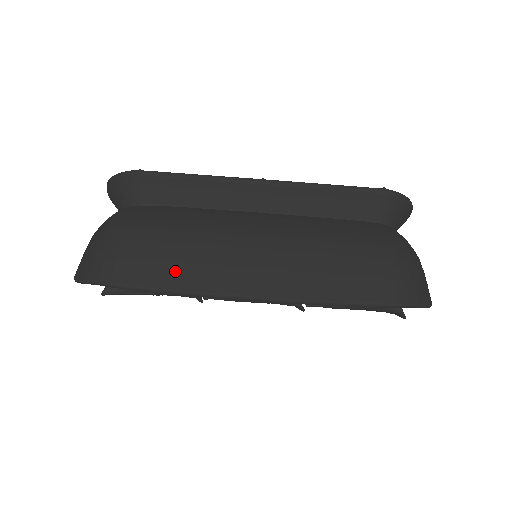
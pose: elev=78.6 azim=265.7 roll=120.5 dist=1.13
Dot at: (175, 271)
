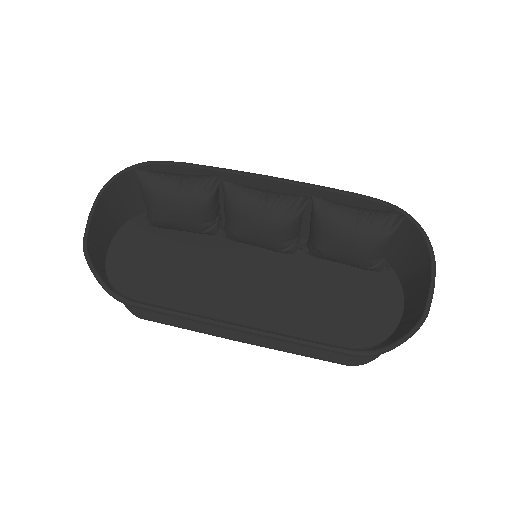
Dot at: occluded
